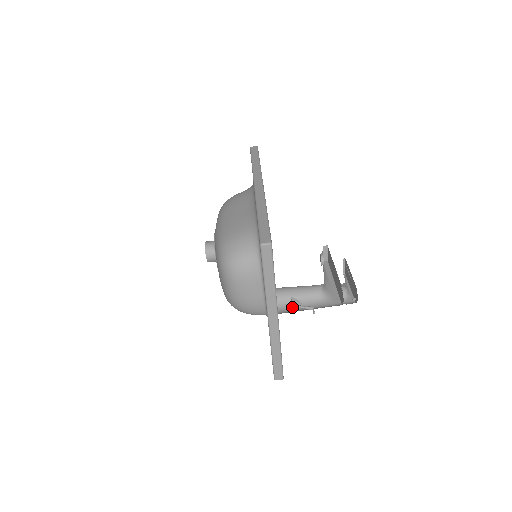
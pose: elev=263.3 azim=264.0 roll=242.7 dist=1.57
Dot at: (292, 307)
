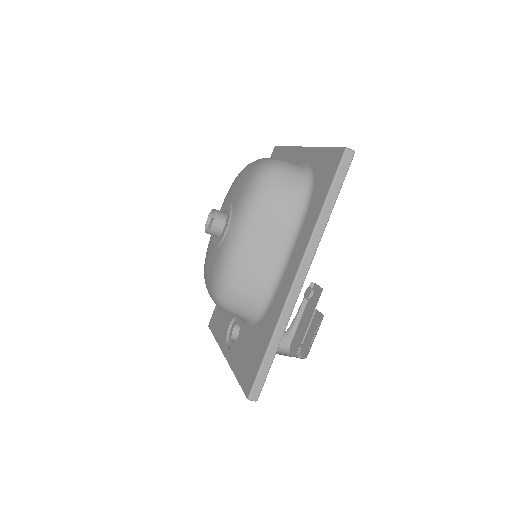
Dot at: occluded
